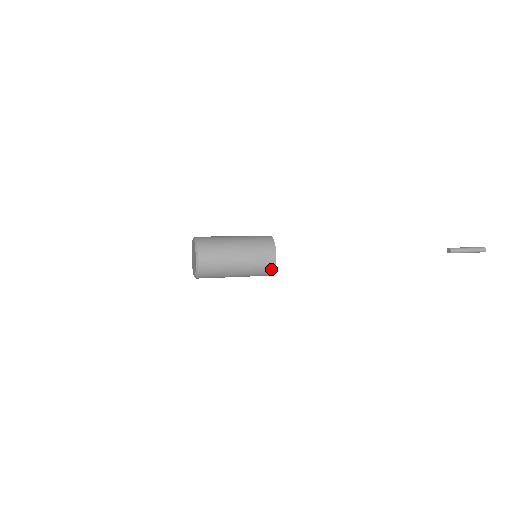
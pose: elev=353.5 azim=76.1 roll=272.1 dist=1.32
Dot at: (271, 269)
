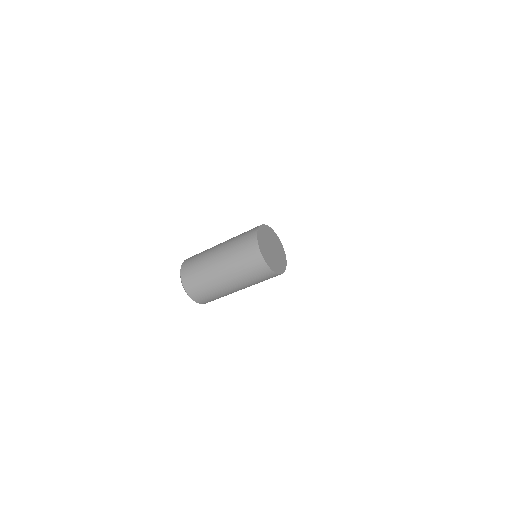
Dot at: (267, 271)
